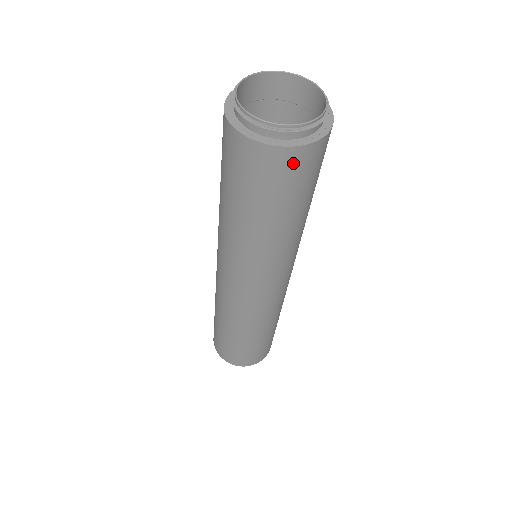
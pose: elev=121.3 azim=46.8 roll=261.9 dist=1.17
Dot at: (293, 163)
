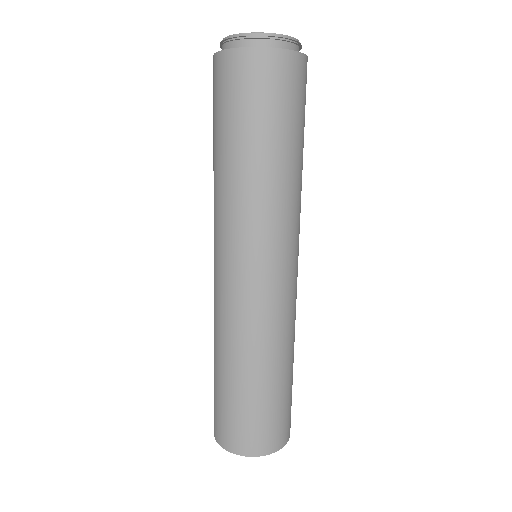
Dot at: (279, 69)
